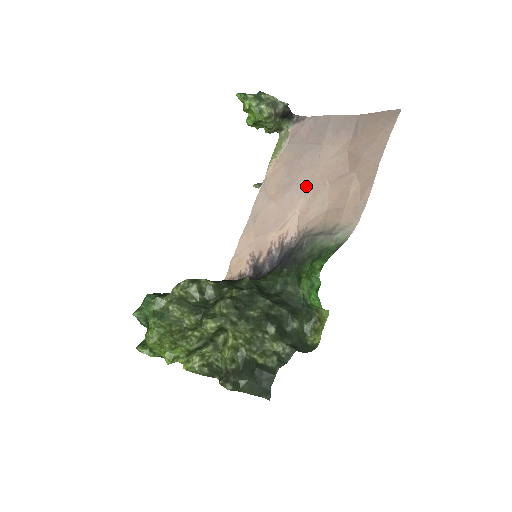
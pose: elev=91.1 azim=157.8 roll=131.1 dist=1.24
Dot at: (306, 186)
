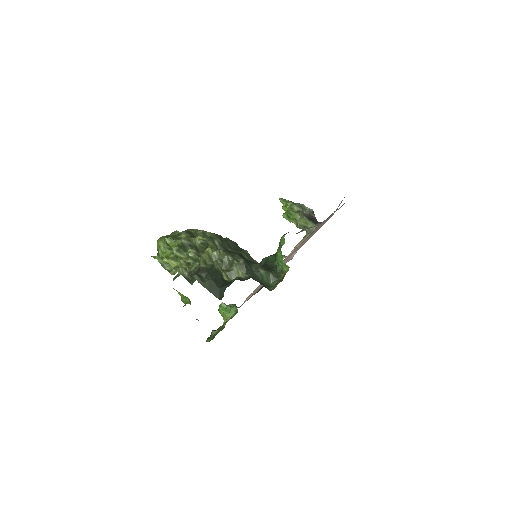
Dot at: occluded
